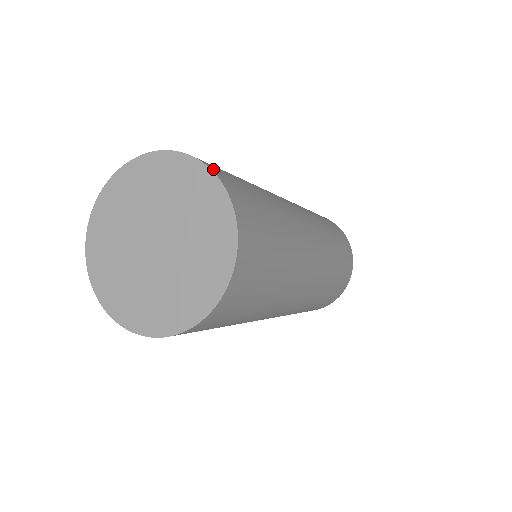
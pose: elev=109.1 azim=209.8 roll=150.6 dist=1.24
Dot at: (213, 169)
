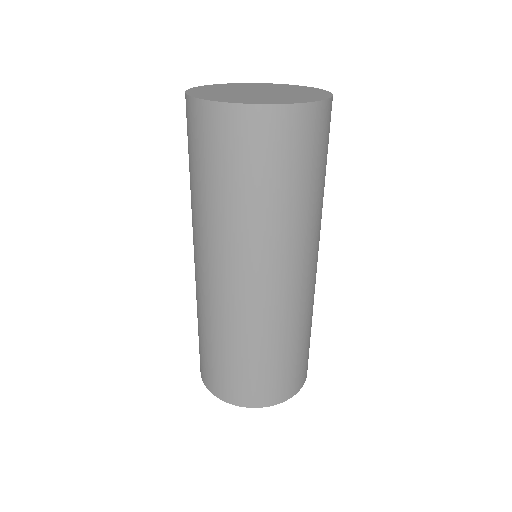
Dot at: occluded
